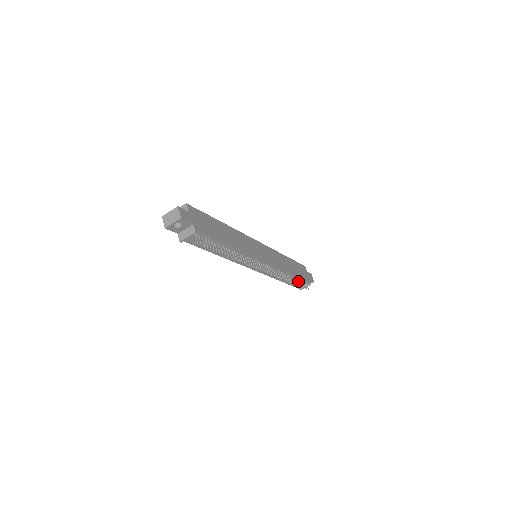
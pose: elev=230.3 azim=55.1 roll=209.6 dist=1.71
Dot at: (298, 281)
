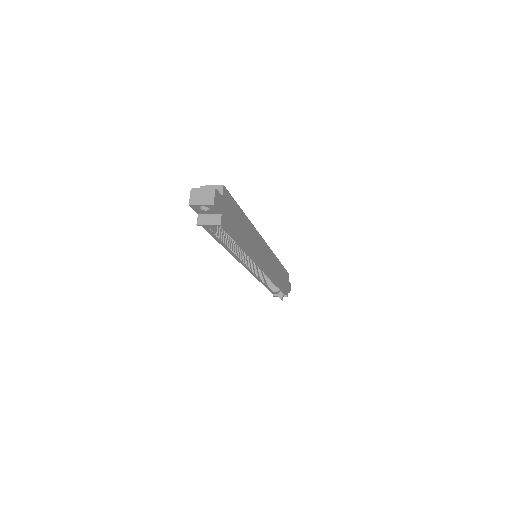
Dot at: occluded
